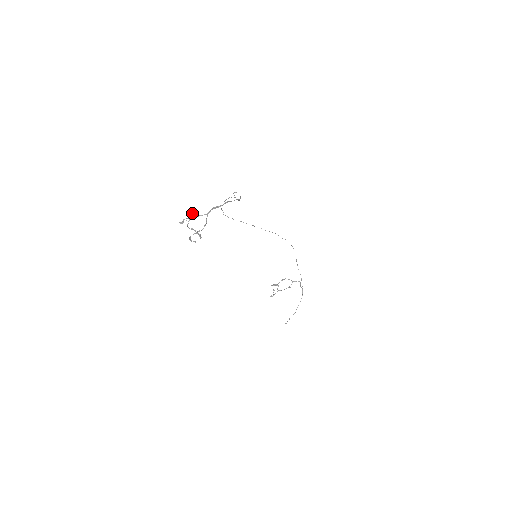
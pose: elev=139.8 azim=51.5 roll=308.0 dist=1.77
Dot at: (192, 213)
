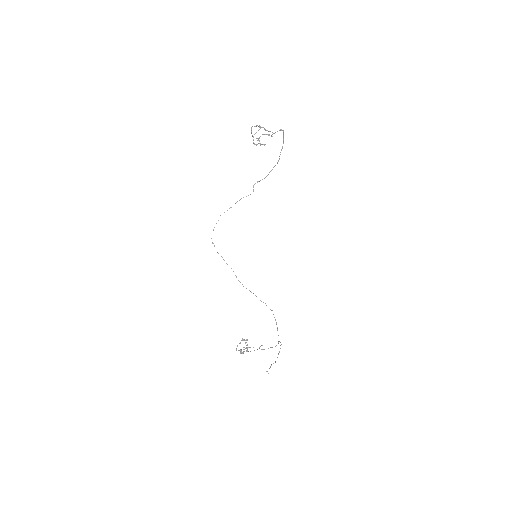
Dot at: occluded
